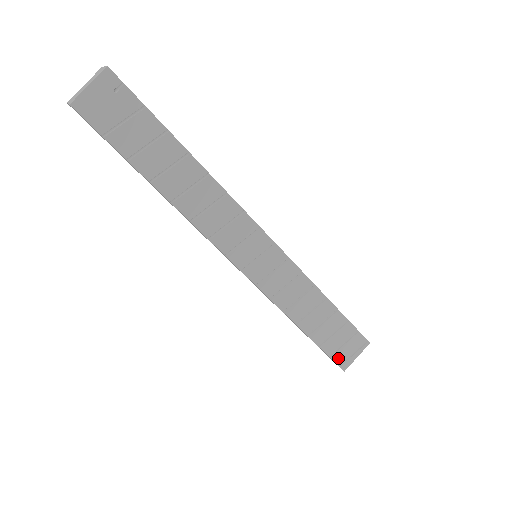
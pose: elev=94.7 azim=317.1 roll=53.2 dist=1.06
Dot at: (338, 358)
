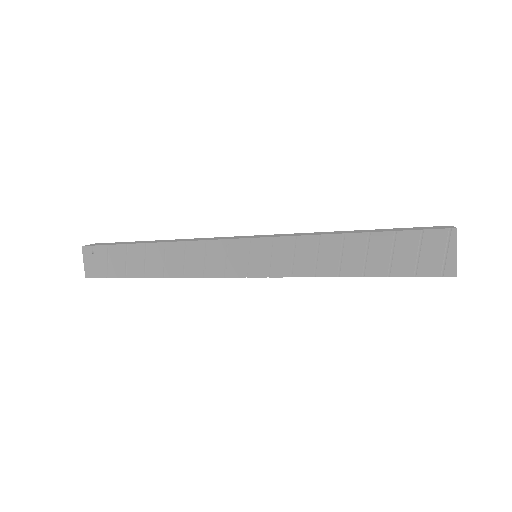
Dot at: (429, 271)
